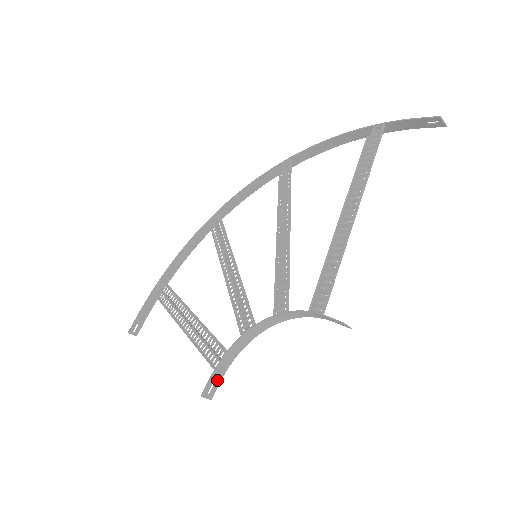
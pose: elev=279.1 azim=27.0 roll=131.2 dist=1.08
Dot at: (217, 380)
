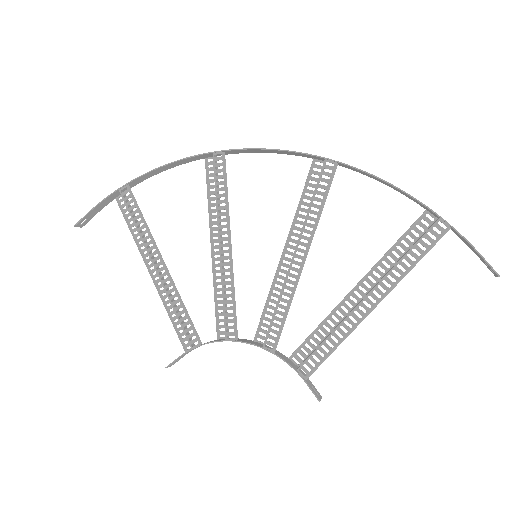
Dot at: (183, 356)
